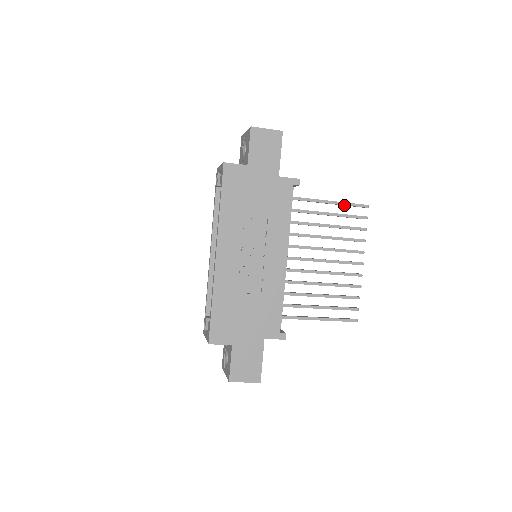
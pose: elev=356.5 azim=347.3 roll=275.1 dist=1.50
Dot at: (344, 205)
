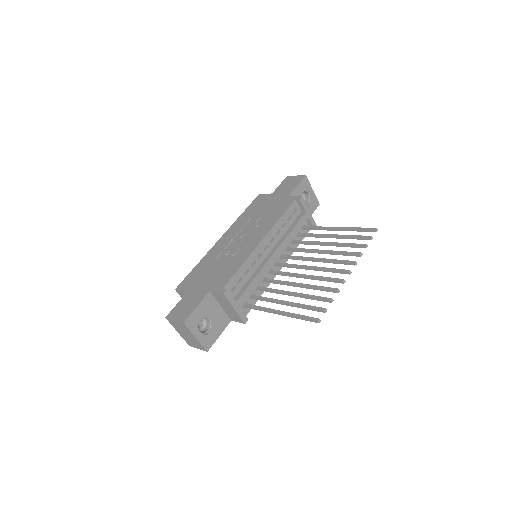
Dot at: occluded
